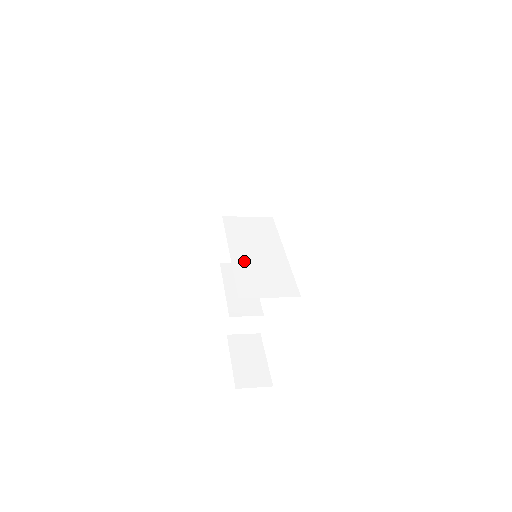
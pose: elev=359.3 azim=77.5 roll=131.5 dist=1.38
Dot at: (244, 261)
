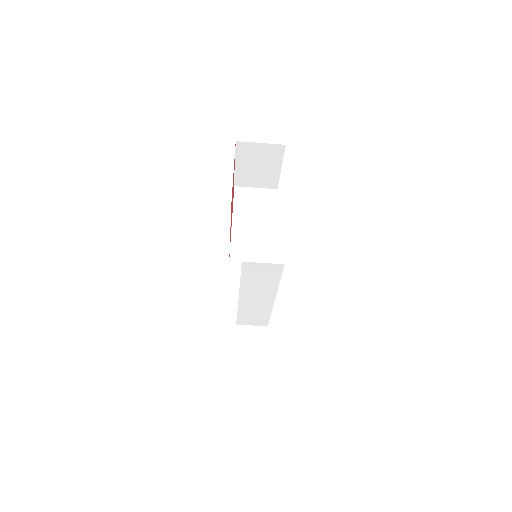
Dot at: occluded
